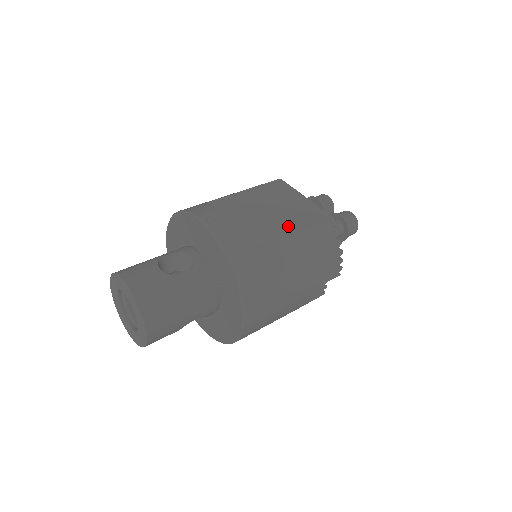
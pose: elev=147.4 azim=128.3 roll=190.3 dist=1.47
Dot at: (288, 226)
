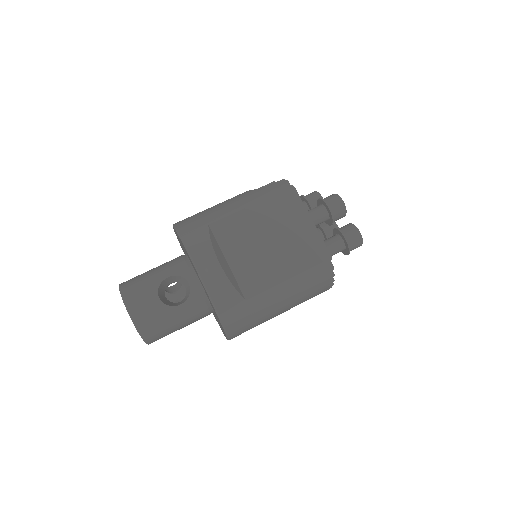
Dot at: (282, 268)
